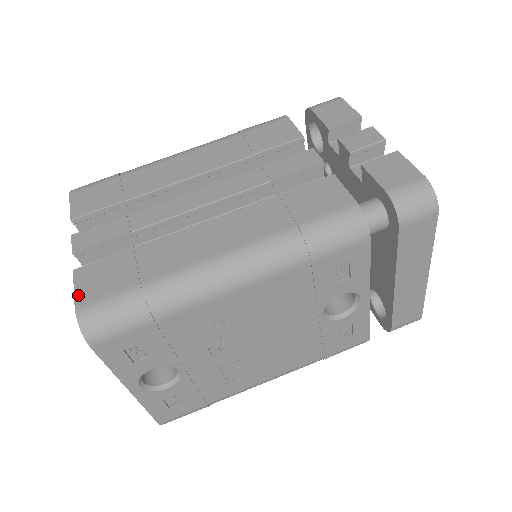
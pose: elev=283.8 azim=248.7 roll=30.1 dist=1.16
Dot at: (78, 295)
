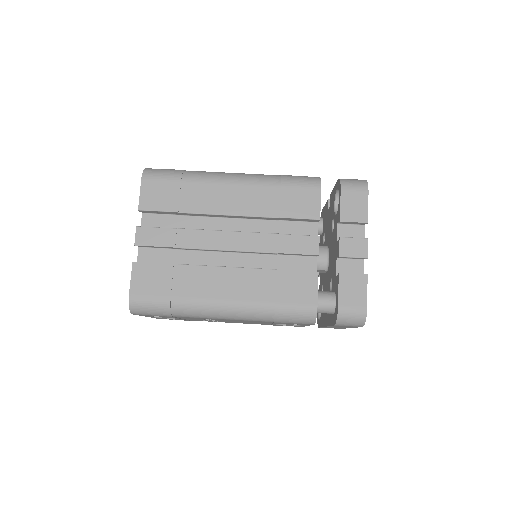
Dot at: (132, 286)
